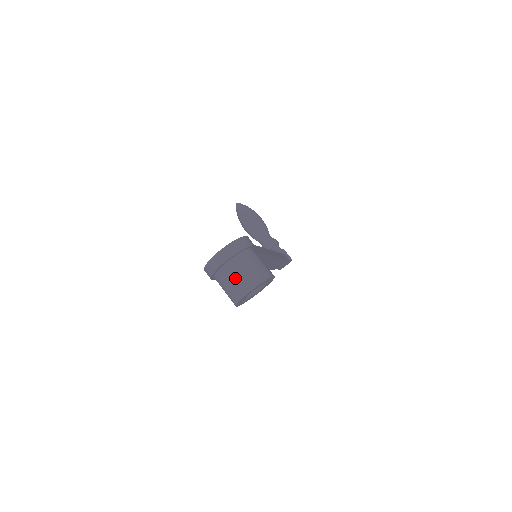
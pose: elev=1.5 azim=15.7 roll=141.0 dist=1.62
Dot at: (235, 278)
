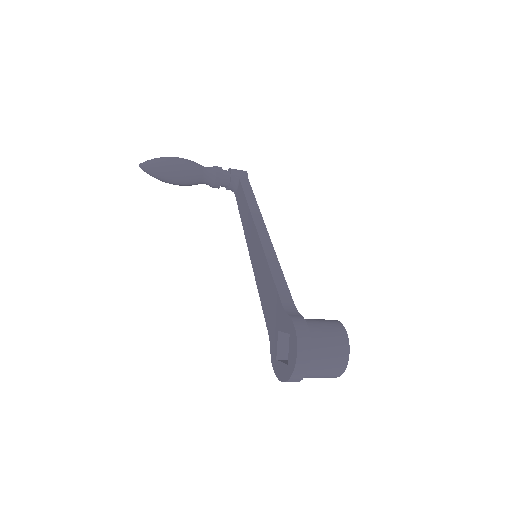
Dot at: (322, 374)
